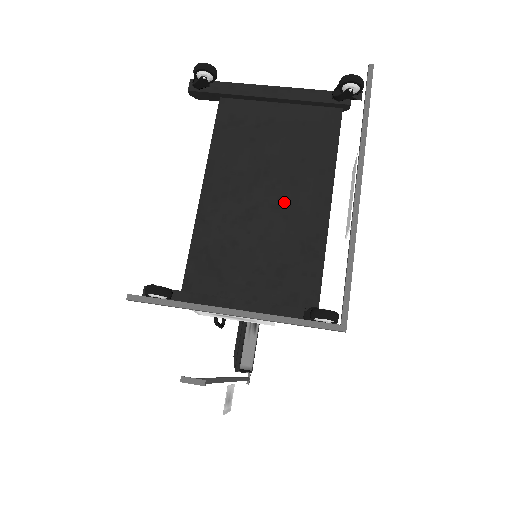
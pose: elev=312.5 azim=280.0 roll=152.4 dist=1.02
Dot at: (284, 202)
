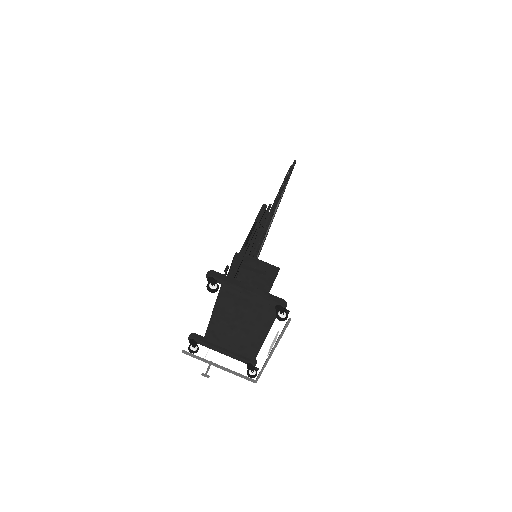
Dot at: (247, 329)
